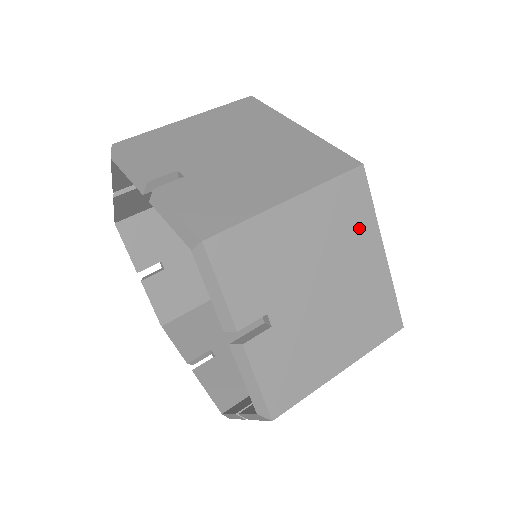
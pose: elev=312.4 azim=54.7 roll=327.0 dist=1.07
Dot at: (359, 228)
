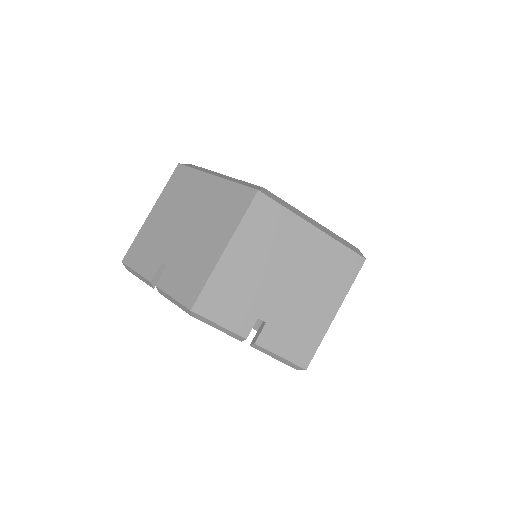
Dot at: occluded
